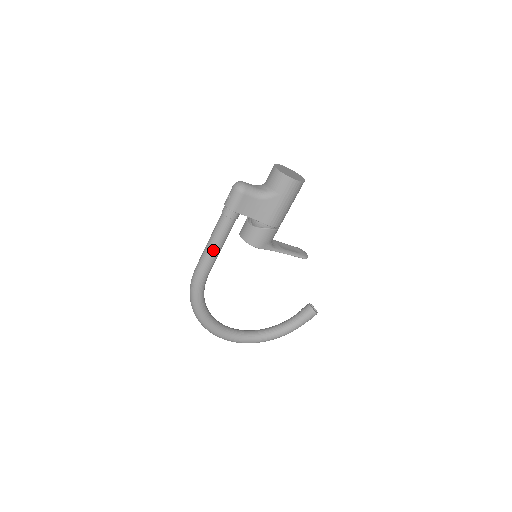
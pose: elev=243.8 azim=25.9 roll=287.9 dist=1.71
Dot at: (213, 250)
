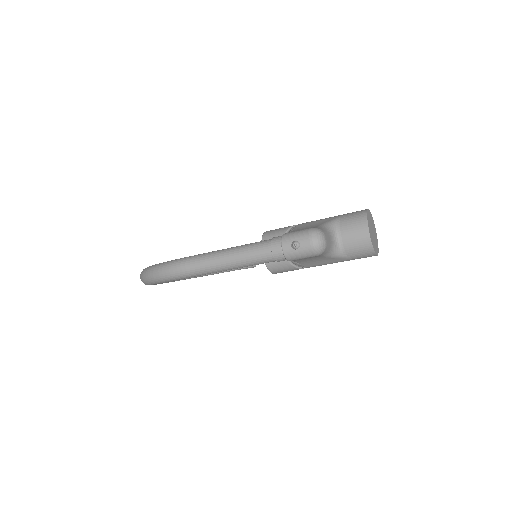
Dot at: (226, 270)
